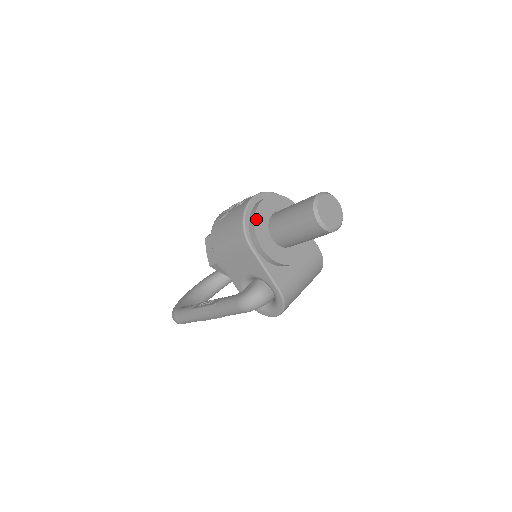
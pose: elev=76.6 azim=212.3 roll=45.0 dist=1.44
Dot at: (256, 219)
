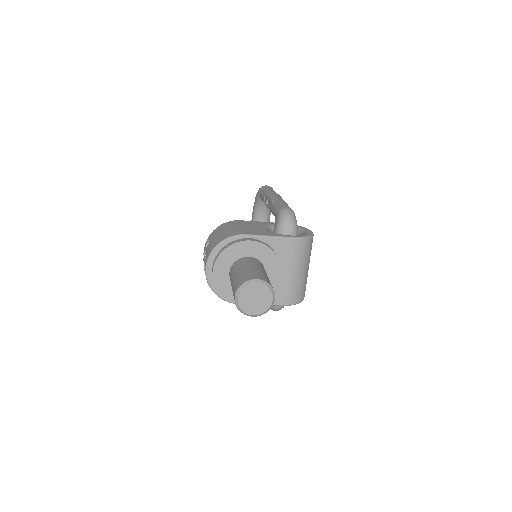
Dot at: (221, 292)
